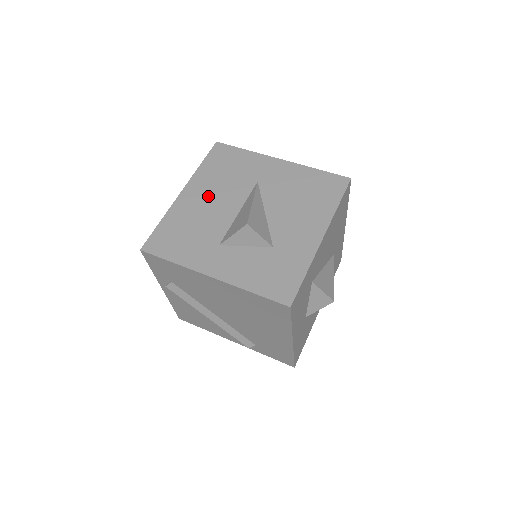
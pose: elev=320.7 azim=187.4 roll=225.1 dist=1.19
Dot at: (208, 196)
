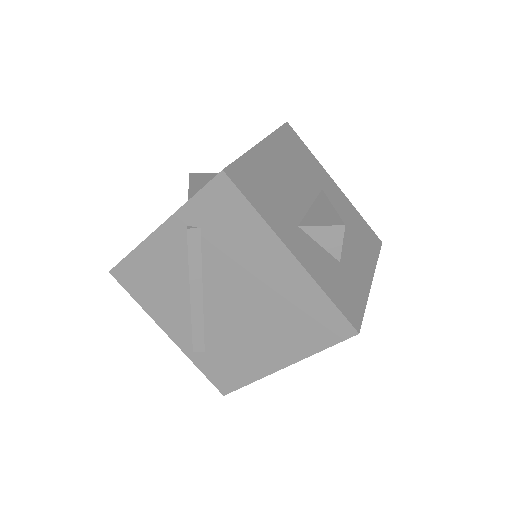
Dot at: (285, 167)
